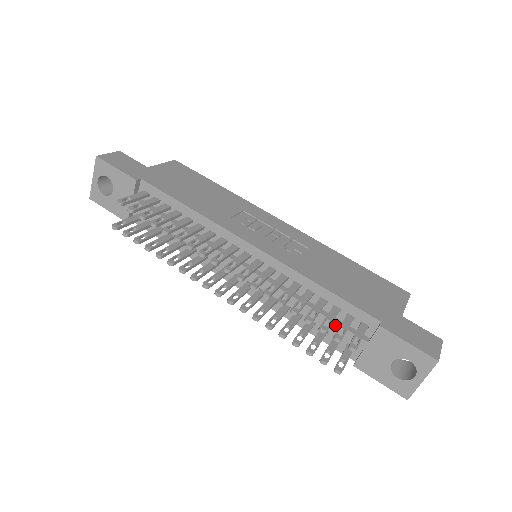
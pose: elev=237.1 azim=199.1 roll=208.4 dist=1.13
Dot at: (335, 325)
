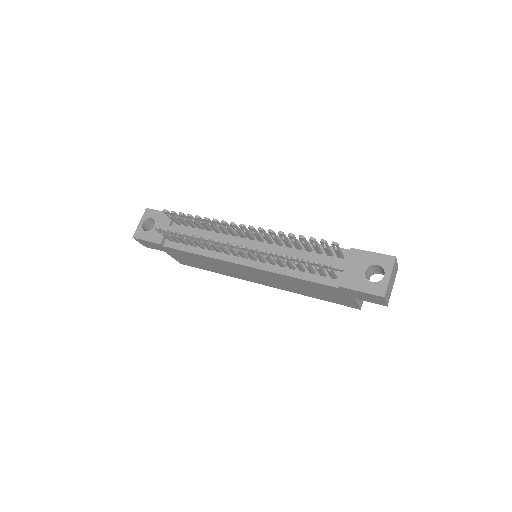
Dot at: (320, 260)
